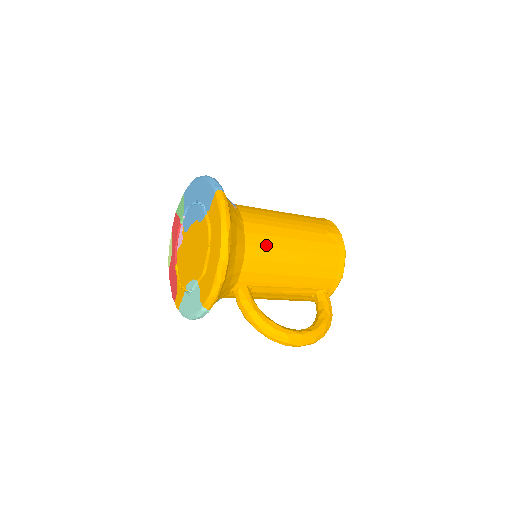
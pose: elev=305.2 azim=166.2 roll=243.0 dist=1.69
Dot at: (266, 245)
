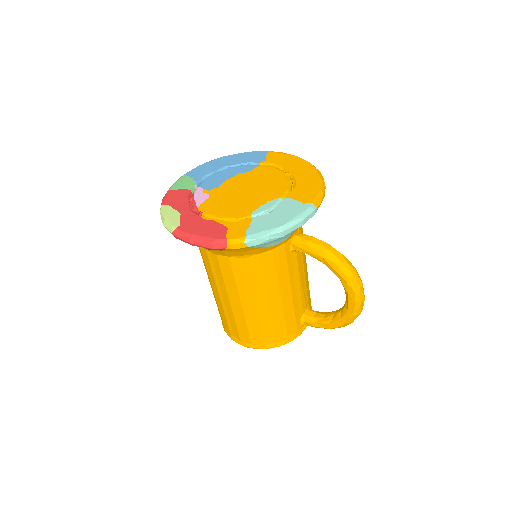
Dot at: occluded
